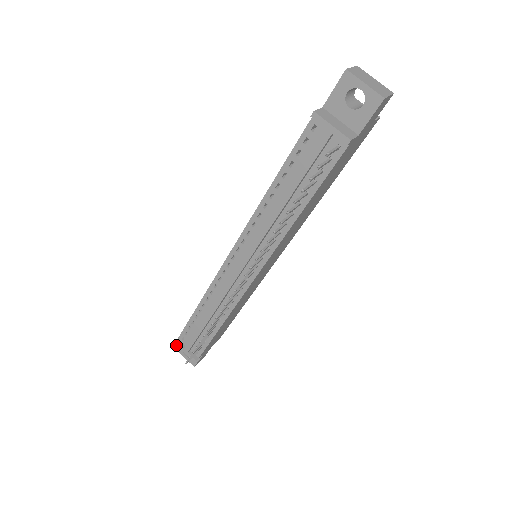
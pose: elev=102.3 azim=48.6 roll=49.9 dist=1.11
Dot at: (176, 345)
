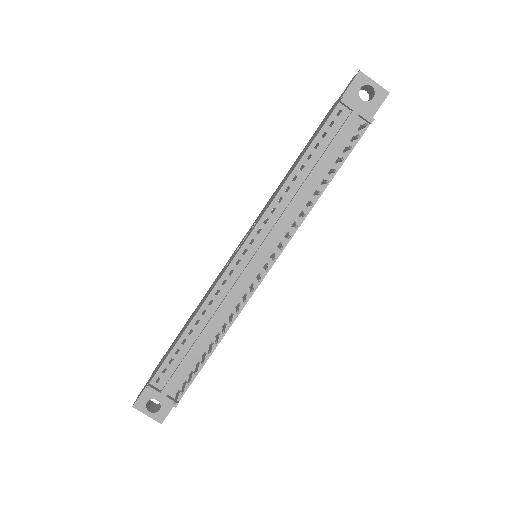
Dot at: (136, 400)
